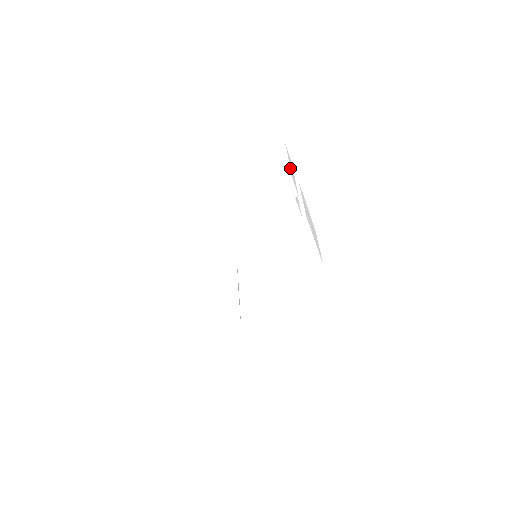
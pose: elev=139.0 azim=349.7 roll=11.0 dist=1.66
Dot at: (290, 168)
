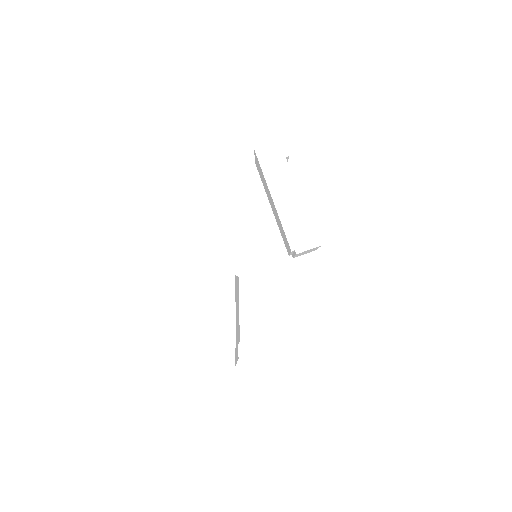
Dot at: occluded
